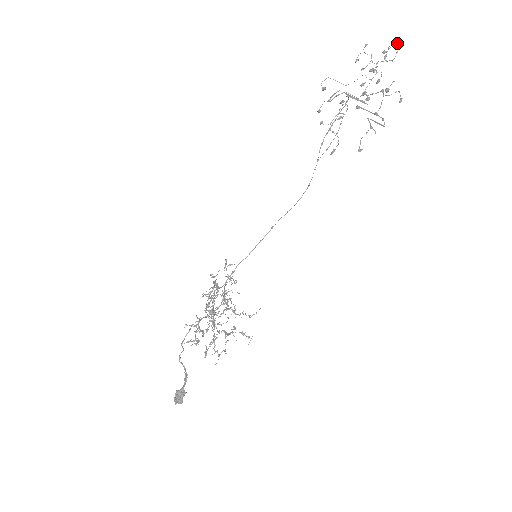
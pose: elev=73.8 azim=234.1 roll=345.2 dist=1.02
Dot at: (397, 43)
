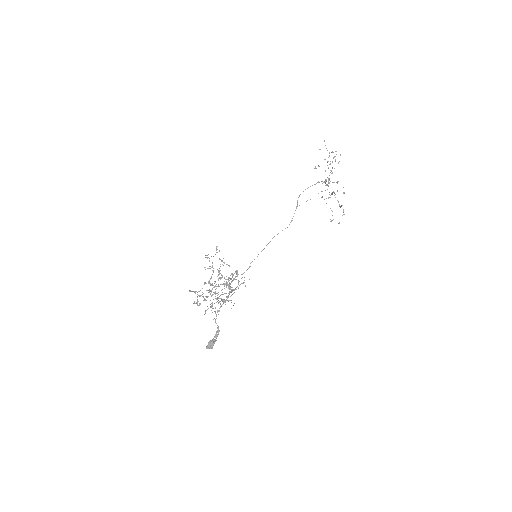
Dot at: occluded
